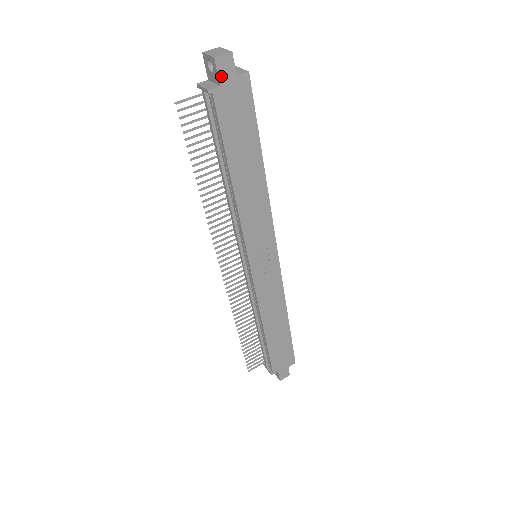
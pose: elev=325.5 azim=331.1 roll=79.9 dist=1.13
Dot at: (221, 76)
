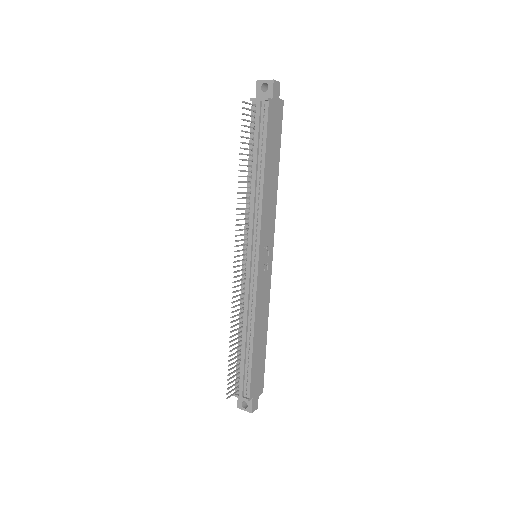
Dot at: (274, 93)
